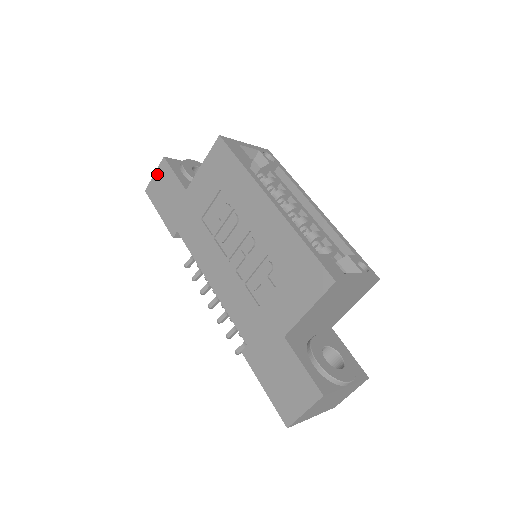
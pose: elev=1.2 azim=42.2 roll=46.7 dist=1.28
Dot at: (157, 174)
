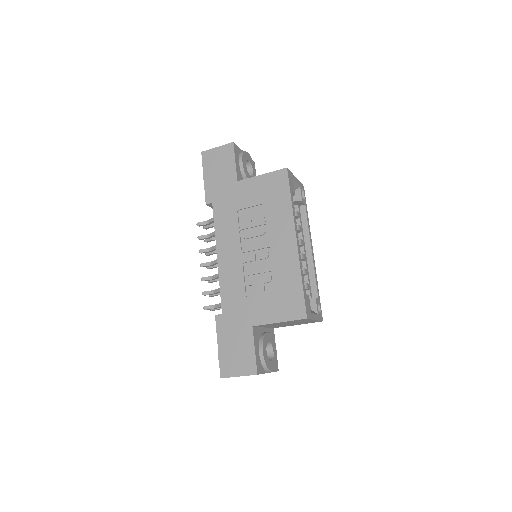
Dot at: (220, 149)
